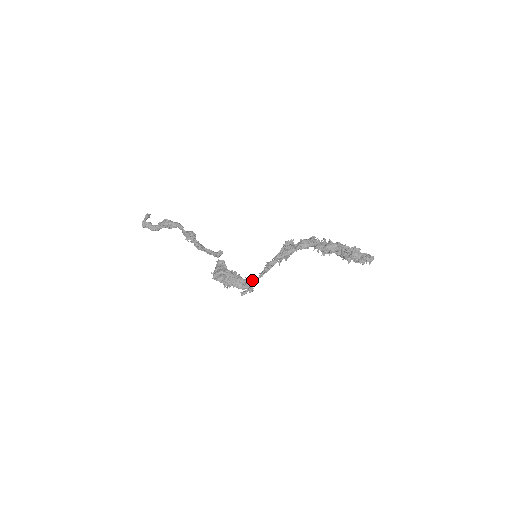
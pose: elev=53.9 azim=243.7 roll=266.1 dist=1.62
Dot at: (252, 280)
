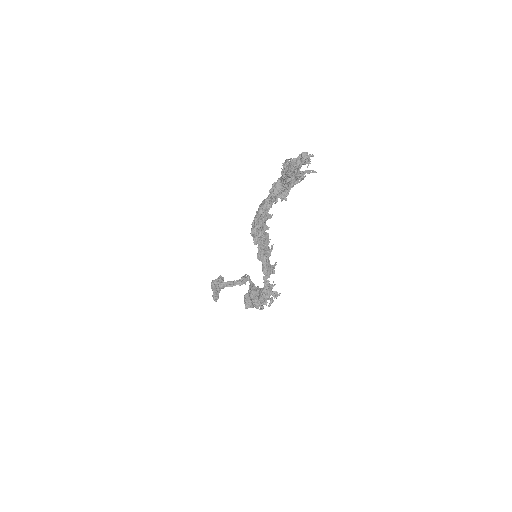
Dot at: (264, 283)
